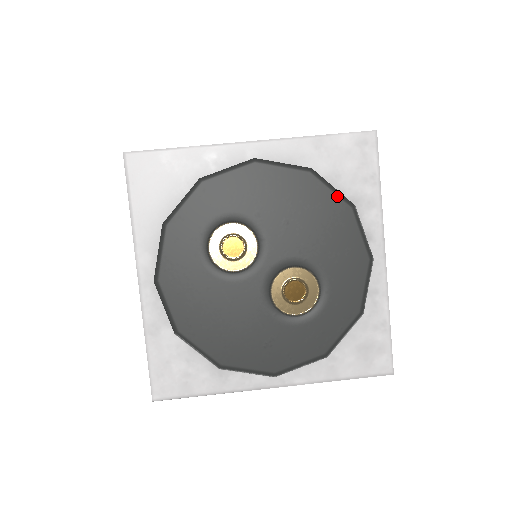
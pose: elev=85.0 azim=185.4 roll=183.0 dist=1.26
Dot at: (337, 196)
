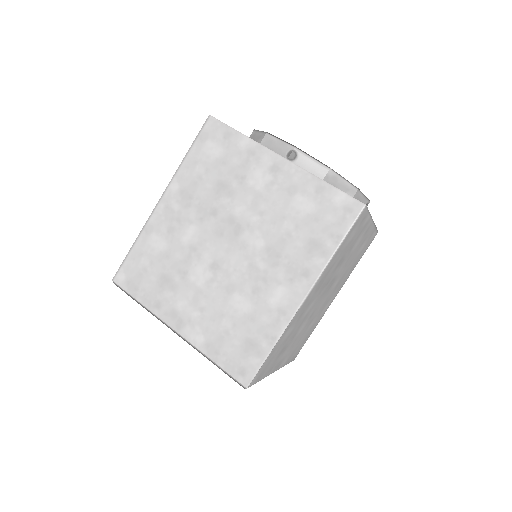
Dot at: occluded
